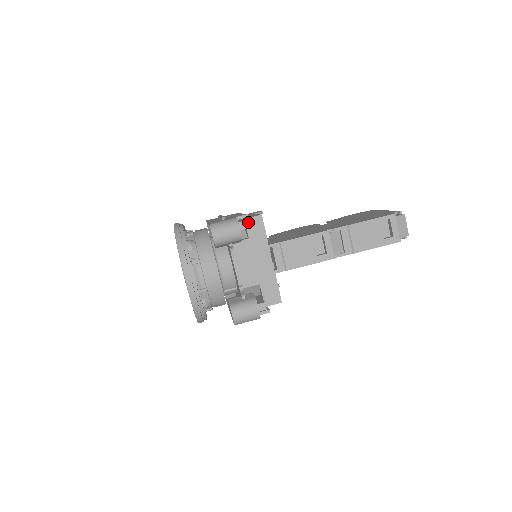
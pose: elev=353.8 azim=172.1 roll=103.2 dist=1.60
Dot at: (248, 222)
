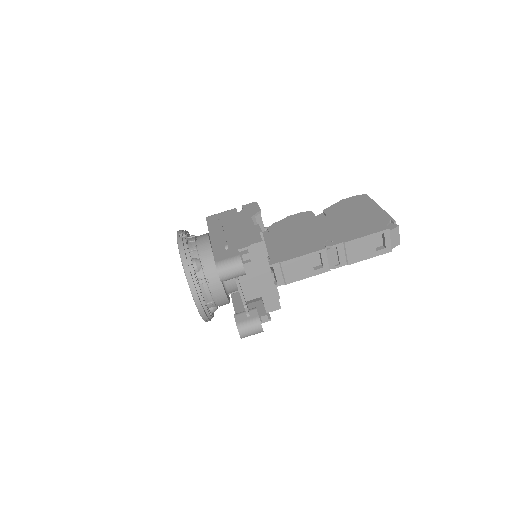
Dot at: occluded
